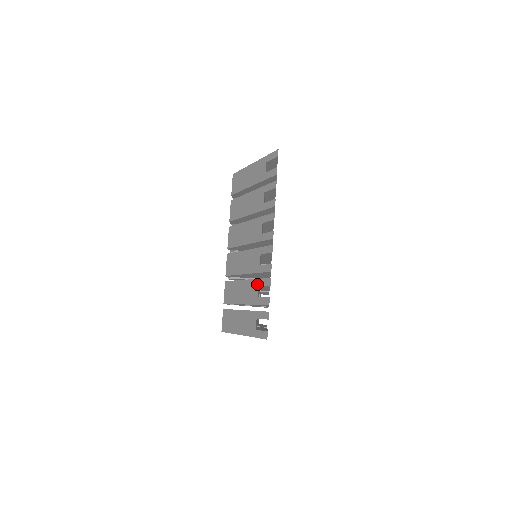
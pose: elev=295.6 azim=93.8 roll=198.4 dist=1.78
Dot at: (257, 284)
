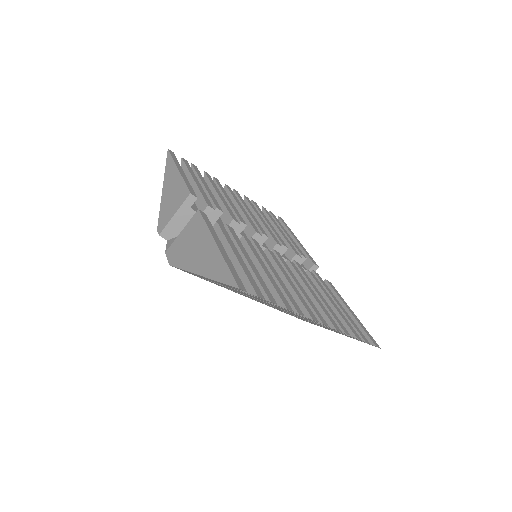
Dot at: occluded
